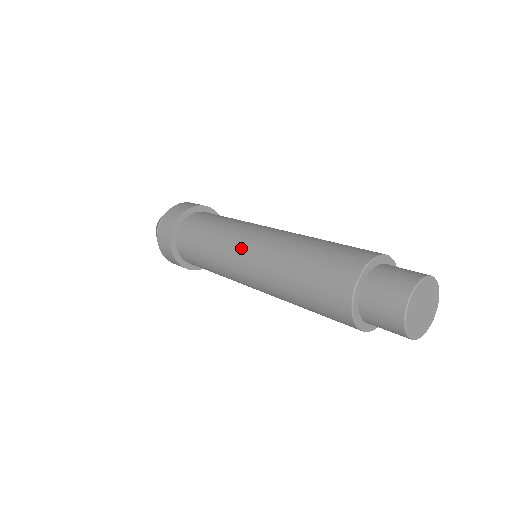
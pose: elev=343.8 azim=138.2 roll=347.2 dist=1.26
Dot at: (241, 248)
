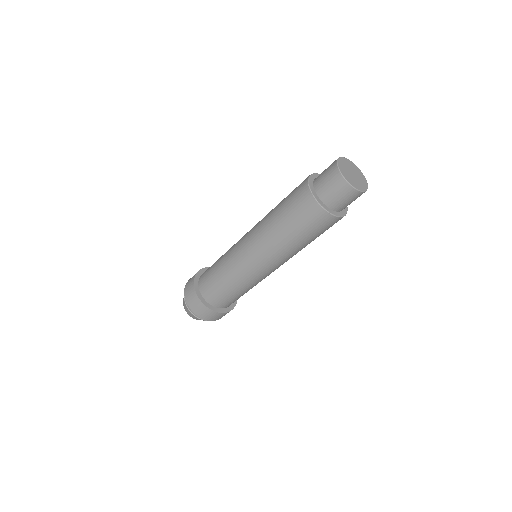
Dot at: (243, 236)
